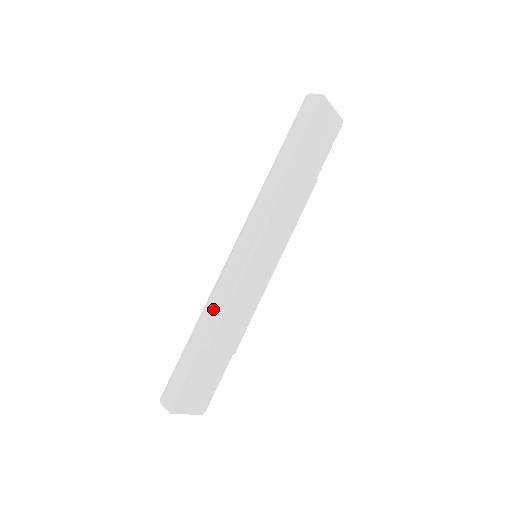
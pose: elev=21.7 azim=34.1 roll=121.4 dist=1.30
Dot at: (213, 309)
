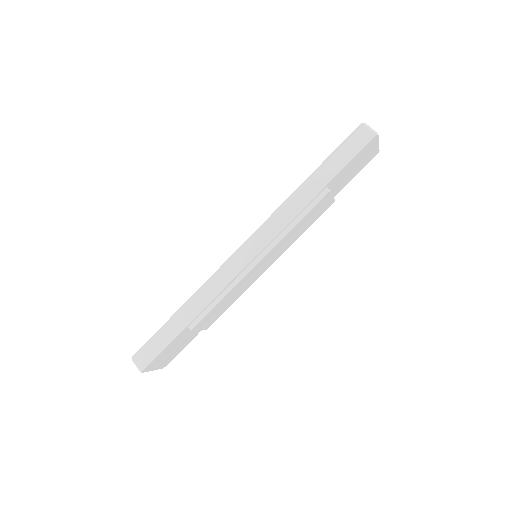
Dot at: (205, 298)
